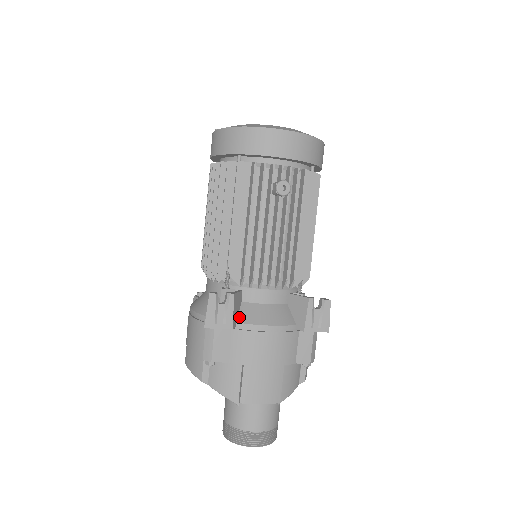
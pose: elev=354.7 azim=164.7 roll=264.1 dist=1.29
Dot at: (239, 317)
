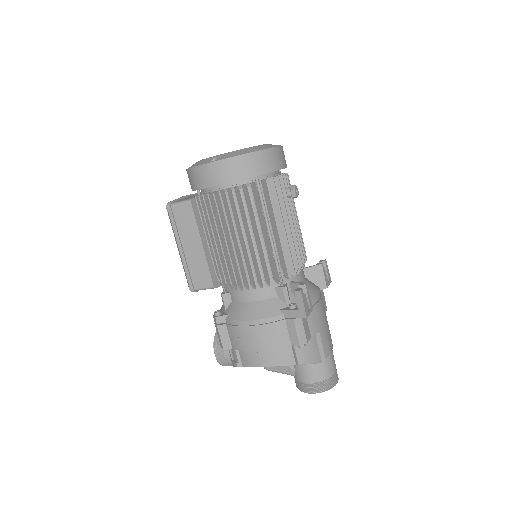
Dot at: occluded
